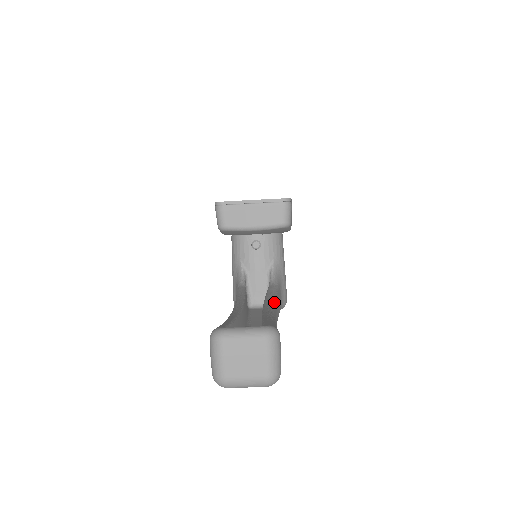
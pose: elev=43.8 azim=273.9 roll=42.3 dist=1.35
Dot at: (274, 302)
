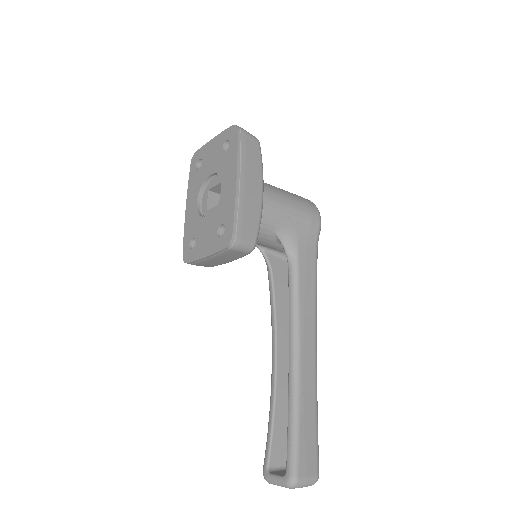
Dot at: (297, 329)
